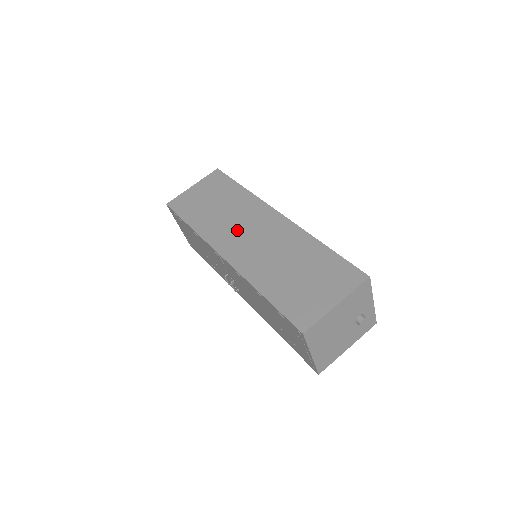
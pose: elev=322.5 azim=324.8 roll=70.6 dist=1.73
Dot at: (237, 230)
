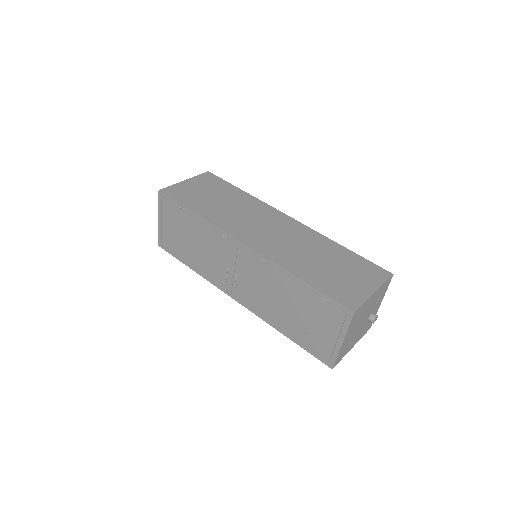
Dot at: (251, 224)
